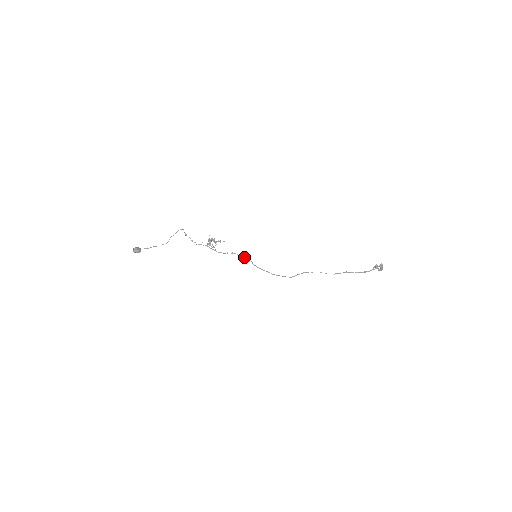
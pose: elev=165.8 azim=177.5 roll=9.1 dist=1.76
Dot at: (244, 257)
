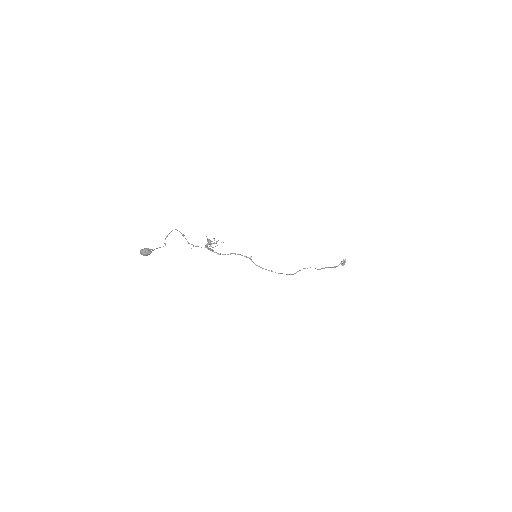
Dot at: (248, 257)
